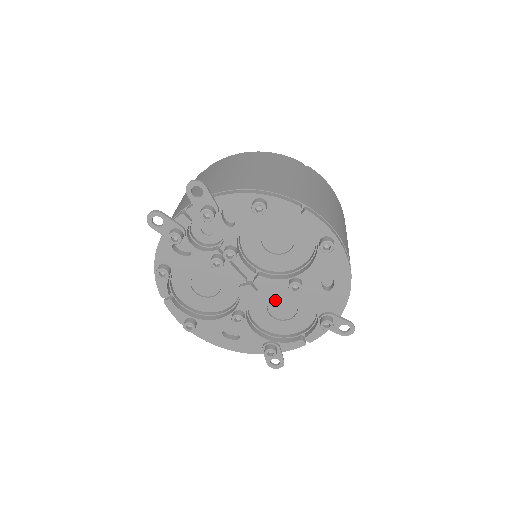
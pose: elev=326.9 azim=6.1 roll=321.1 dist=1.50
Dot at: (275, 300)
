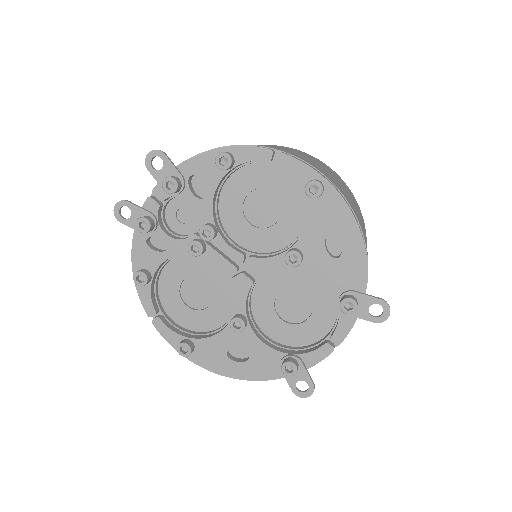
Dot at: (282, 295)
